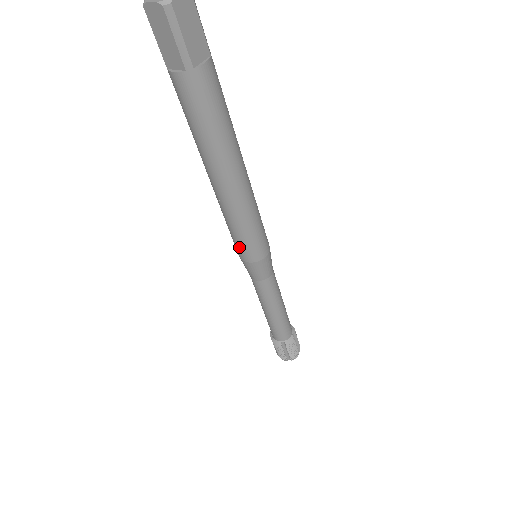
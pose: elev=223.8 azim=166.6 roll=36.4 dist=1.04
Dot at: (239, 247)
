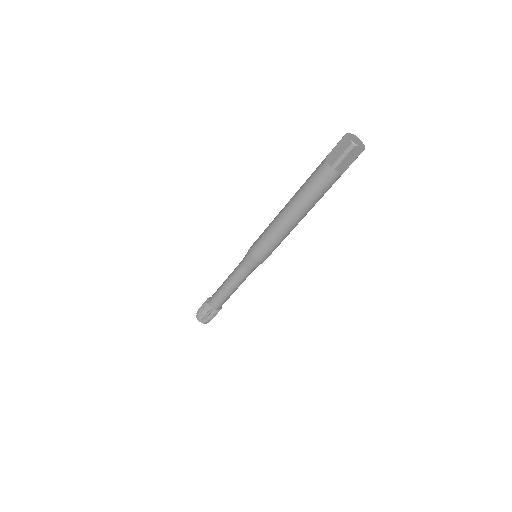
Dot at: (269, 253)
